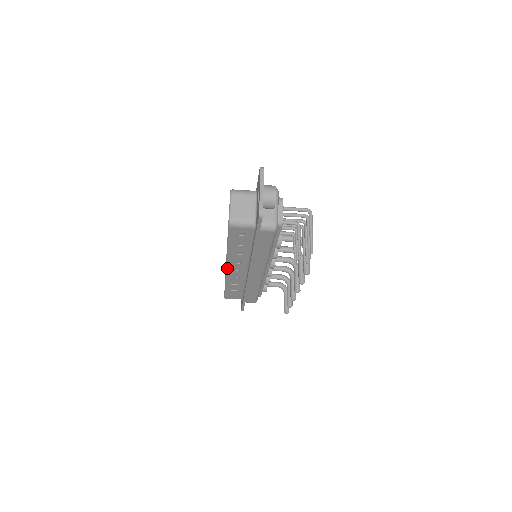
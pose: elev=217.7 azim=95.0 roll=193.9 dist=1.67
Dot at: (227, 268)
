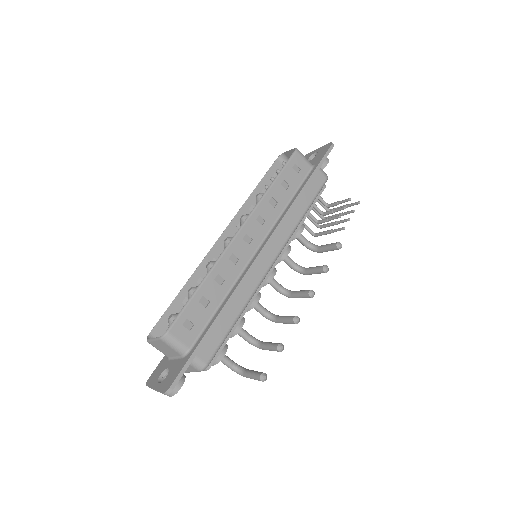
Dot at: (241, 228)
